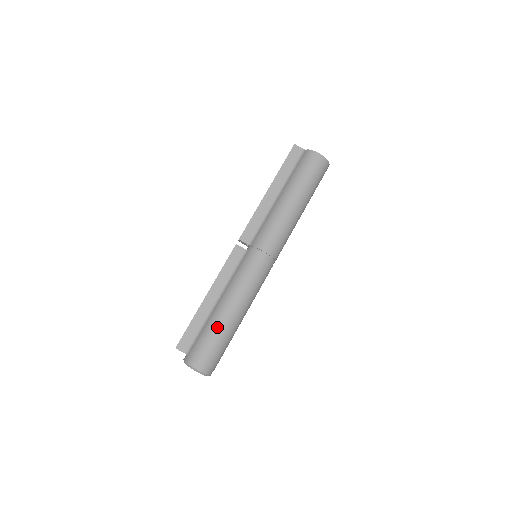
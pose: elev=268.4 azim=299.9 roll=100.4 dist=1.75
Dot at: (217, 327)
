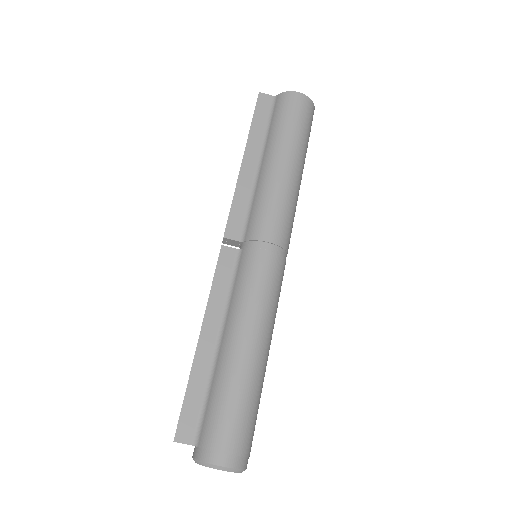
Dot at: (234, 381)
